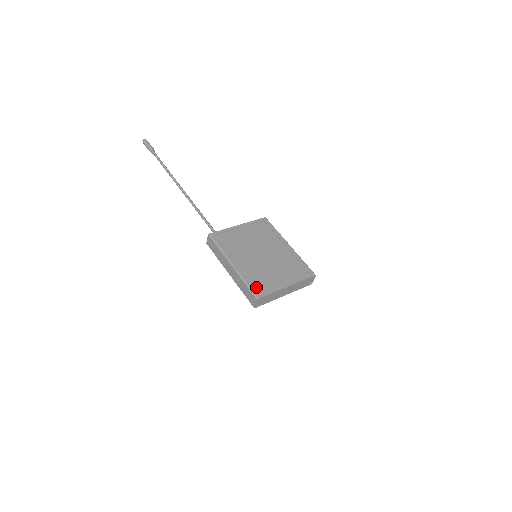
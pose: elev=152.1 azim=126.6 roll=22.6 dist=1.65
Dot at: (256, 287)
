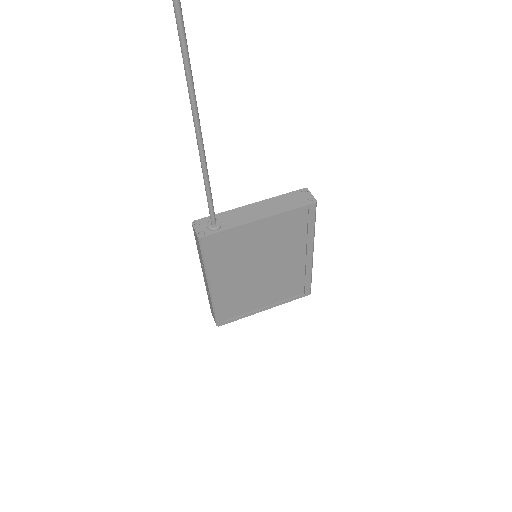
Dot at: (225, 313)
